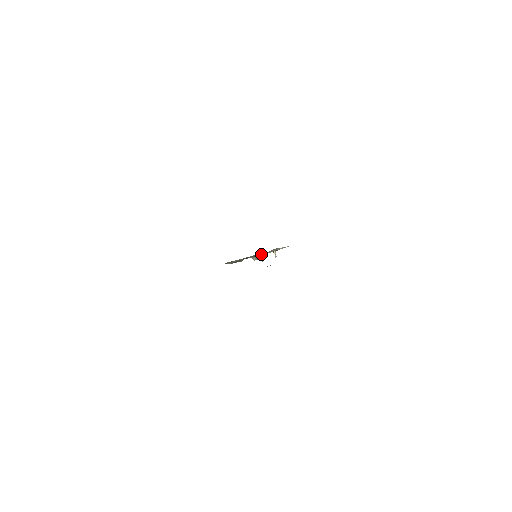
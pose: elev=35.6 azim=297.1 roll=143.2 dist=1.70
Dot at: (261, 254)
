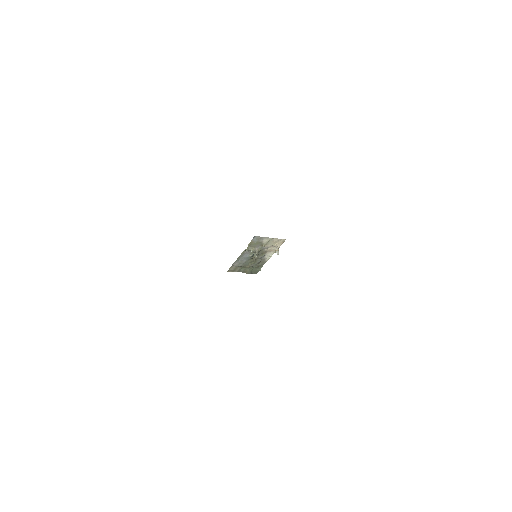
Dot at: (251, 249)
